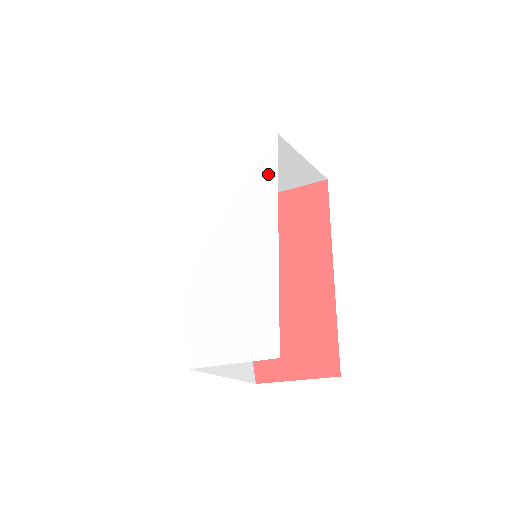
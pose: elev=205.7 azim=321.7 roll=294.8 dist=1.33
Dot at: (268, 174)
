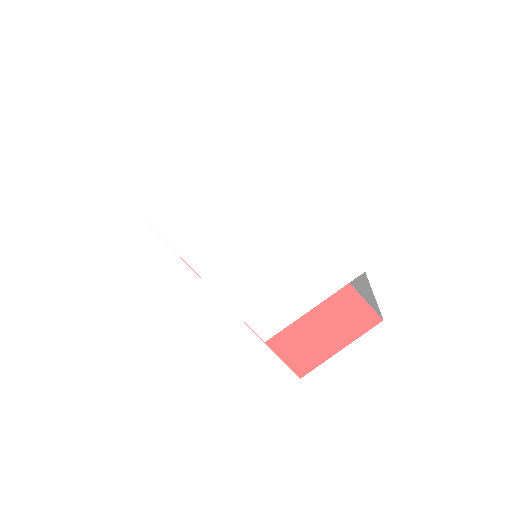
Dot at: (256, 173)
